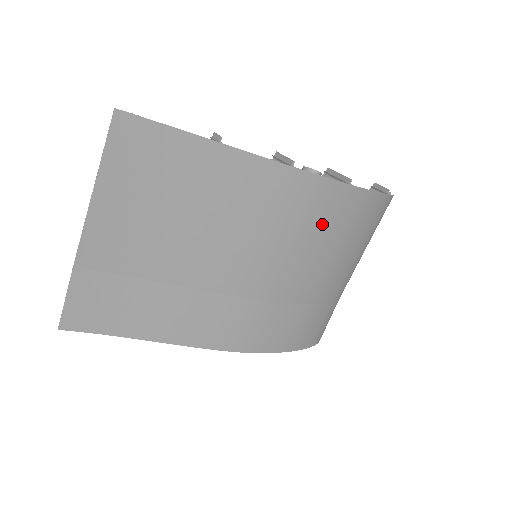
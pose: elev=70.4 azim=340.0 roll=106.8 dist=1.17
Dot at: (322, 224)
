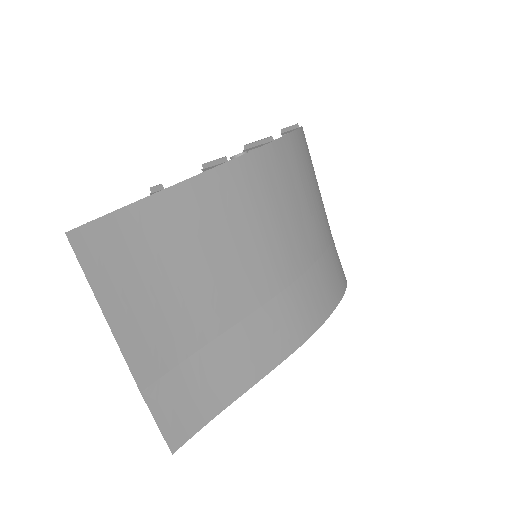
Dot at: (281, 187)
